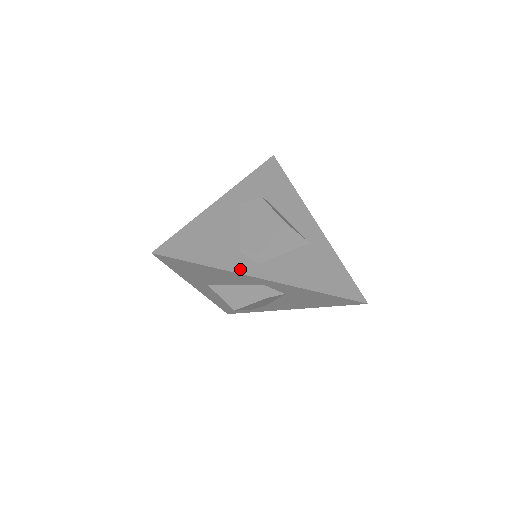
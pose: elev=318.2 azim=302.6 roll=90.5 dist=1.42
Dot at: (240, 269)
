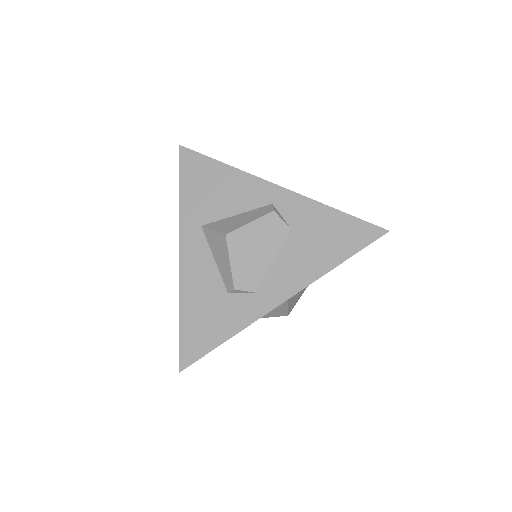
Dot at: (253, 178)
